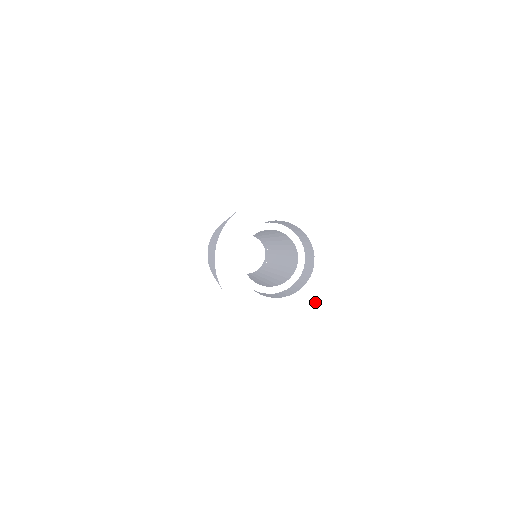
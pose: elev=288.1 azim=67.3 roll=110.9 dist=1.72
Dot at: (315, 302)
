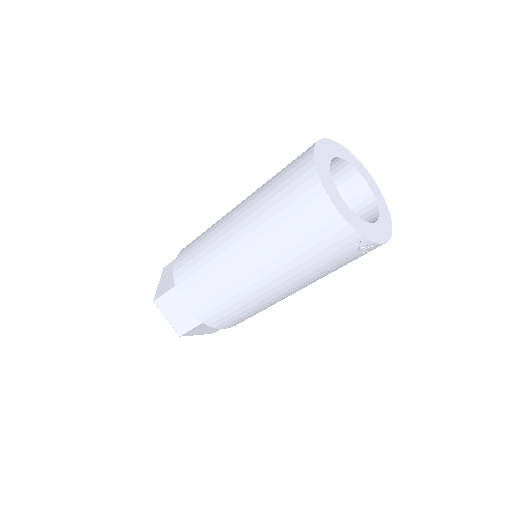
Dot at: (390, 226)
